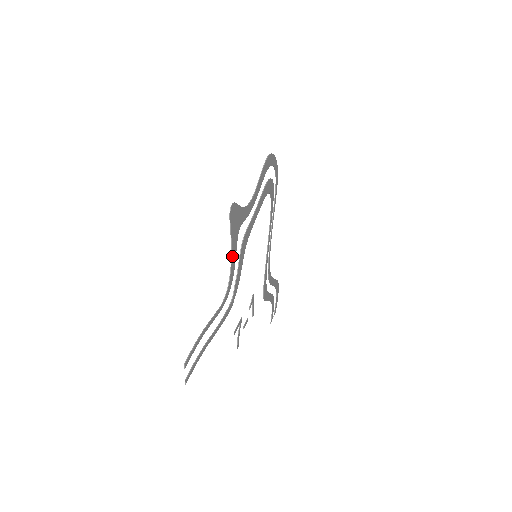
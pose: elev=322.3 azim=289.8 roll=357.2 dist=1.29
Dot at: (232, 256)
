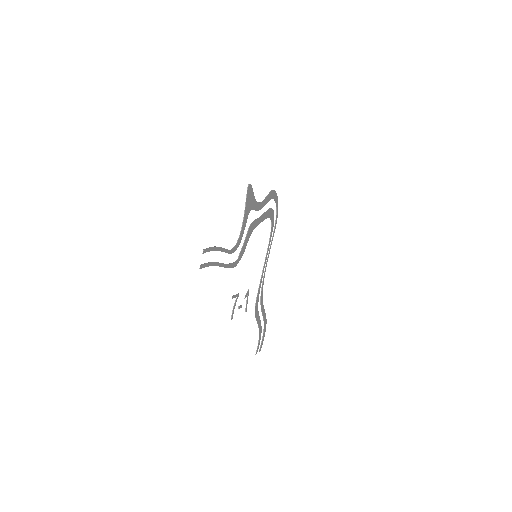
Dot at: (243, 223)
